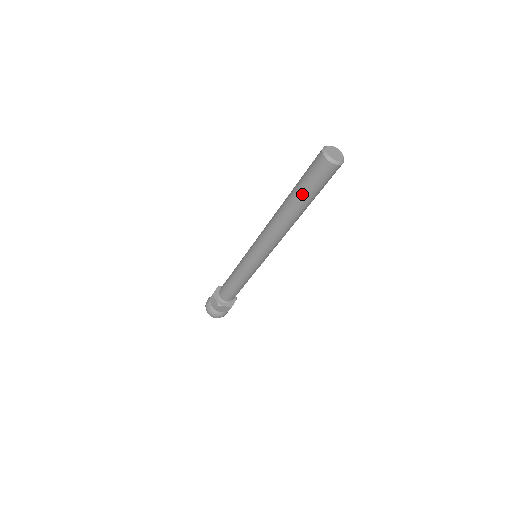
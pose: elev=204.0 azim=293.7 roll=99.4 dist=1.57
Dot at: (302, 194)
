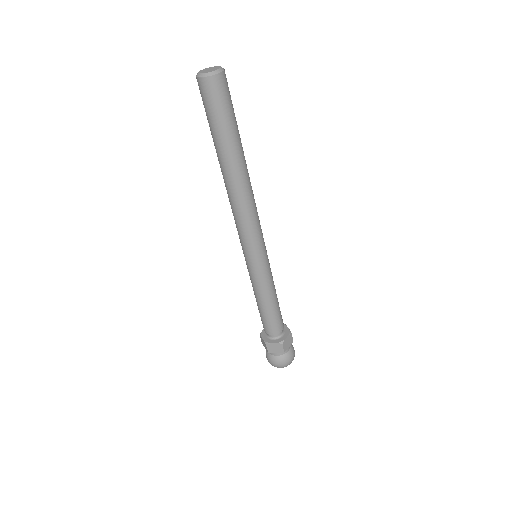
Dot at: (215, 138)
